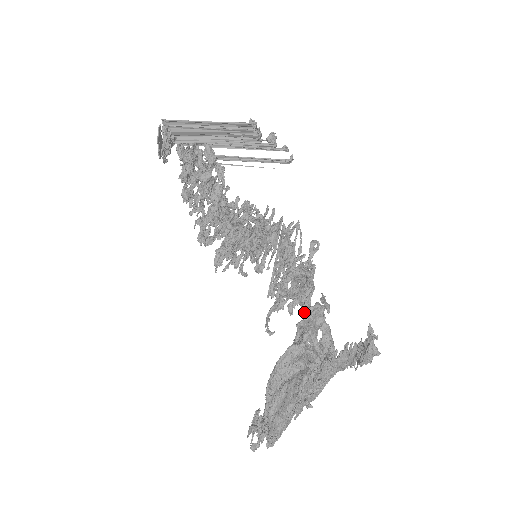
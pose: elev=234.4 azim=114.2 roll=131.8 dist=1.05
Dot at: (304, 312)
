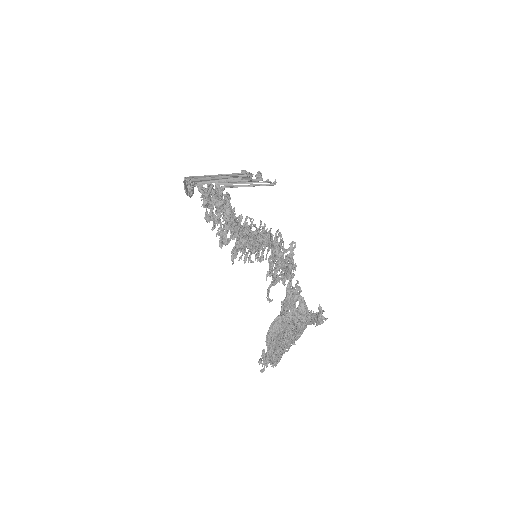
Dot at: occluded
